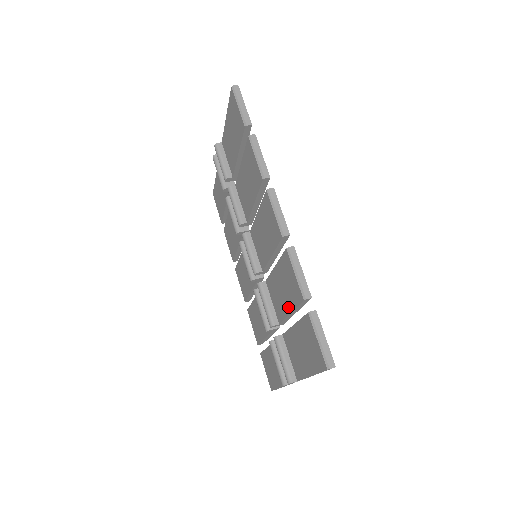
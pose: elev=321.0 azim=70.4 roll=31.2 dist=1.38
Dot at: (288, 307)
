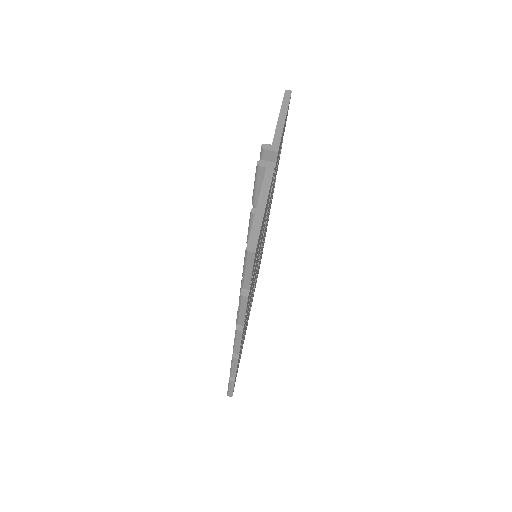
Dot at: occluded
